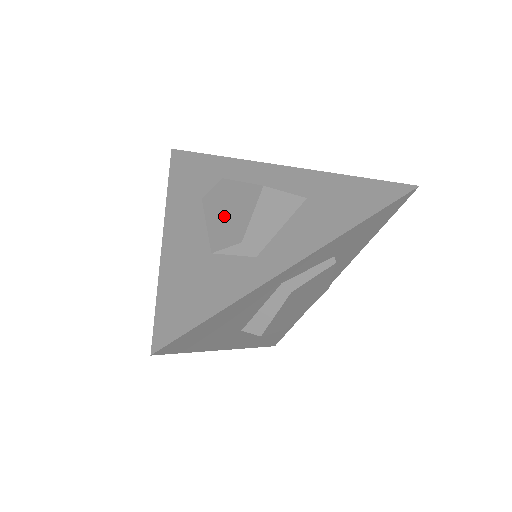
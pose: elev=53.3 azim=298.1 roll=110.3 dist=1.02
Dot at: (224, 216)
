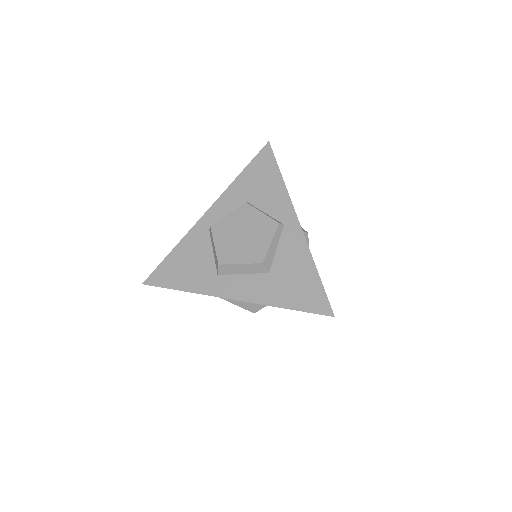
Dot at: occluded
